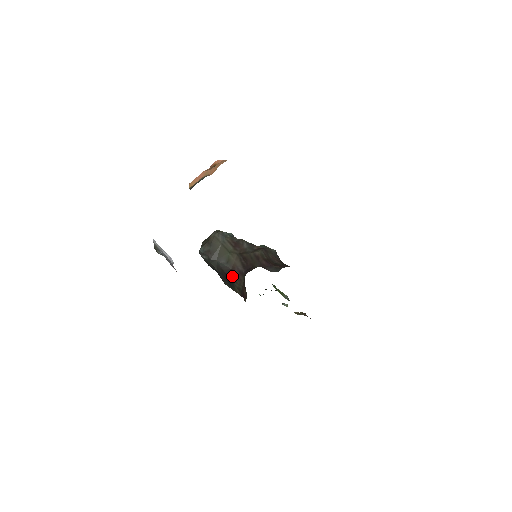
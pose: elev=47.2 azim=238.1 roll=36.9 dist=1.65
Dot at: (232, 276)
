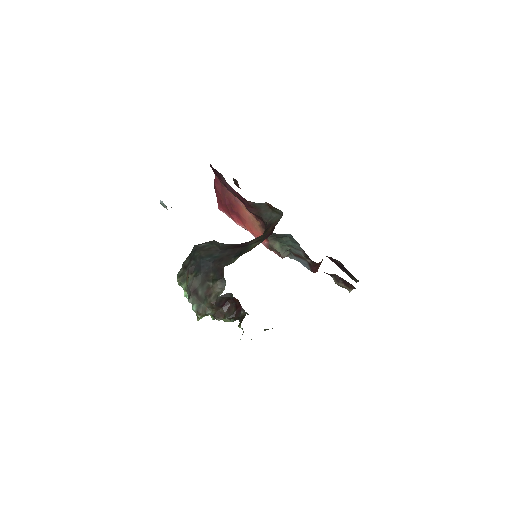
Dot at: (244, 244)
